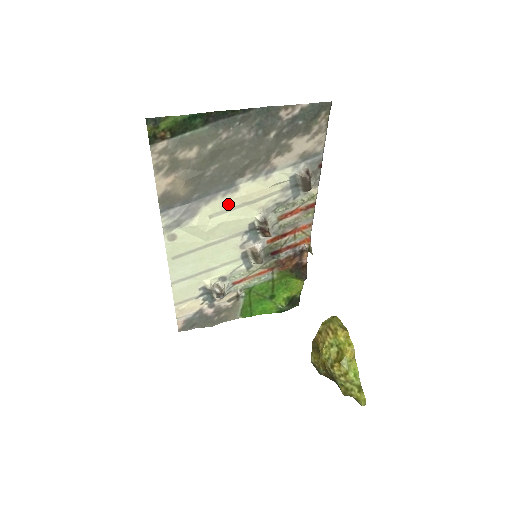
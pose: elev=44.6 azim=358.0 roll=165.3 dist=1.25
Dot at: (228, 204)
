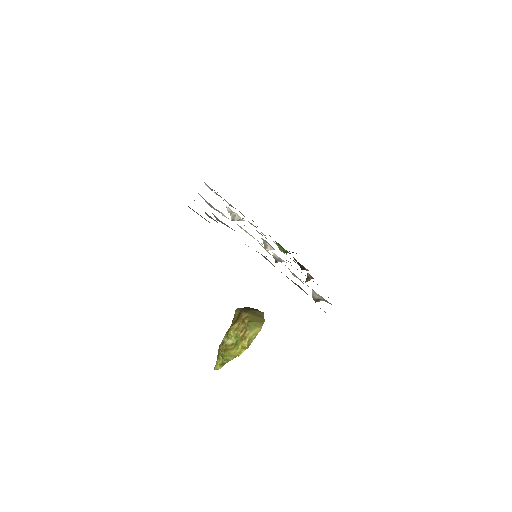
Dot at: occluded
